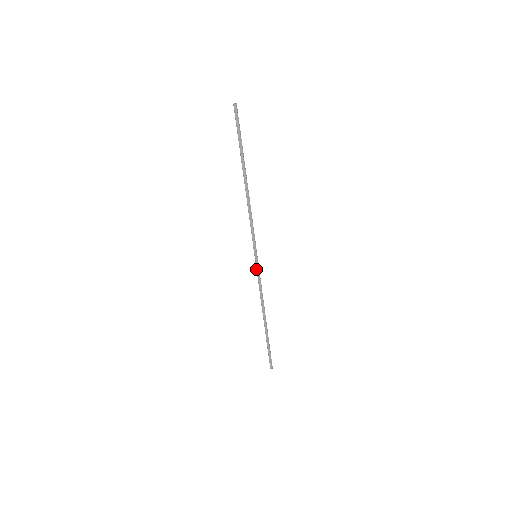
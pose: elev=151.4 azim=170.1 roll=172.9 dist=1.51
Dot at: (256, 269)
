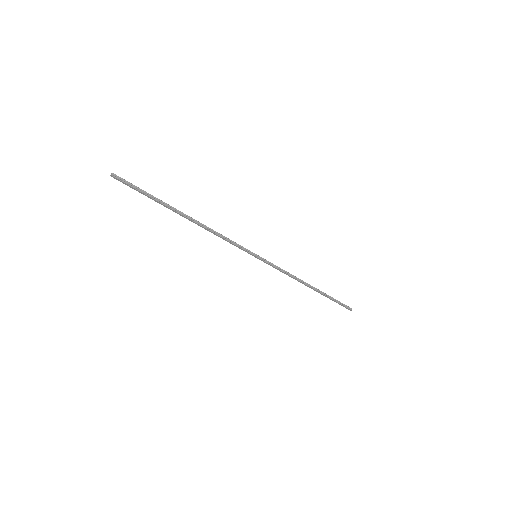
Dot at: (266, 263)
